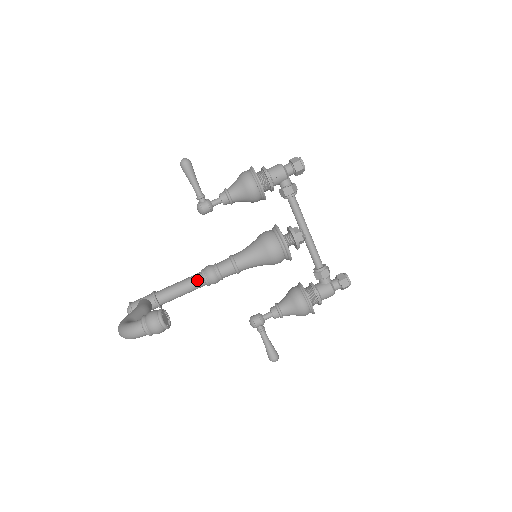
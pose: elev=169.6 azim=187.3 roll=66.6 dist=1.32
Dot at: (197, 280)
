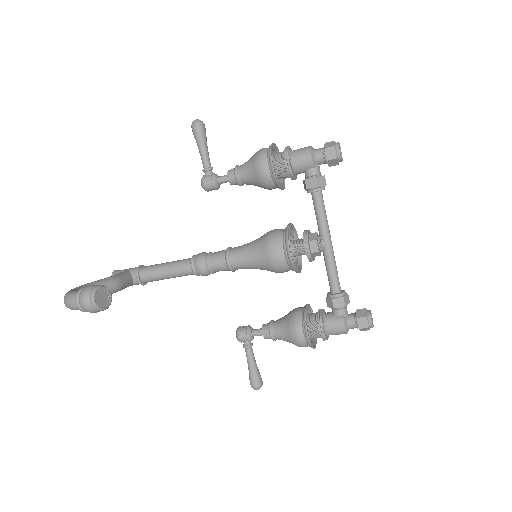
Dot at: (184, 266)
